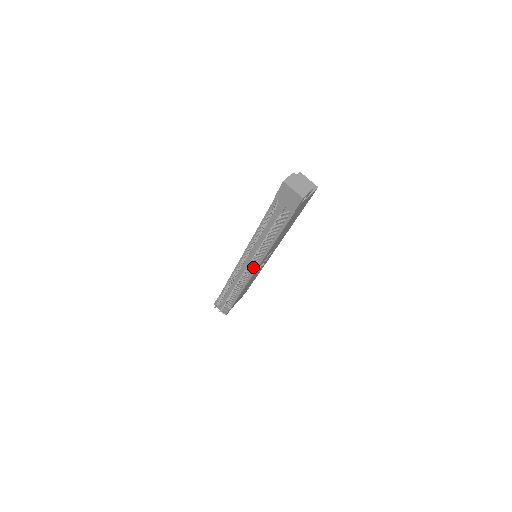
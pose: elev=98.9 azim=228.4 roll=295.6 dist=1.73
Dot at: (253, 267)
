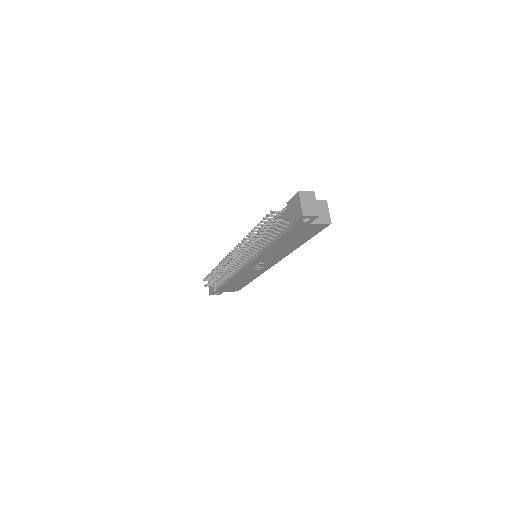
Dot at: (245, 262)
